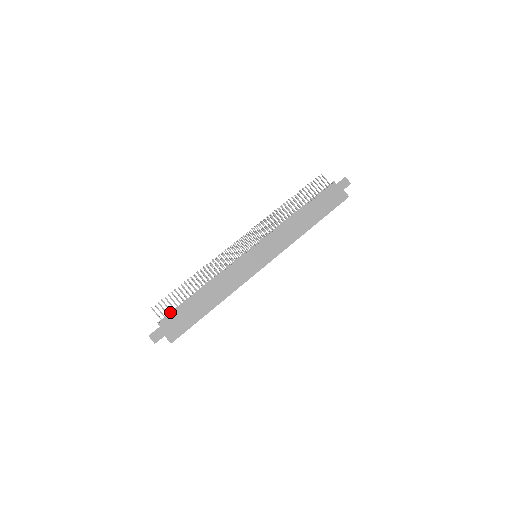
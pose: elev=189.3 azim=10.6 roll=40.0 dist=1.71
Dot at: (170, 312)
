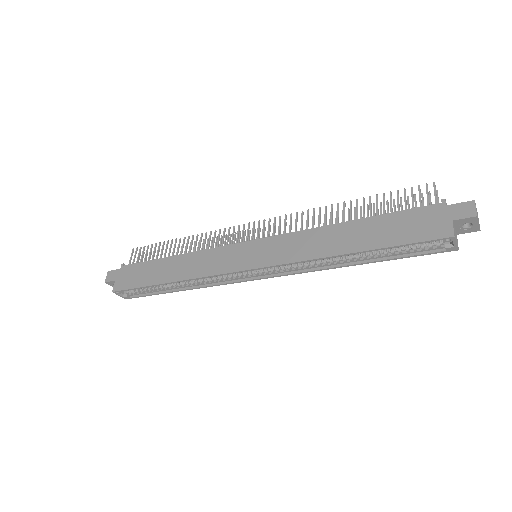
Dot at: occluded
